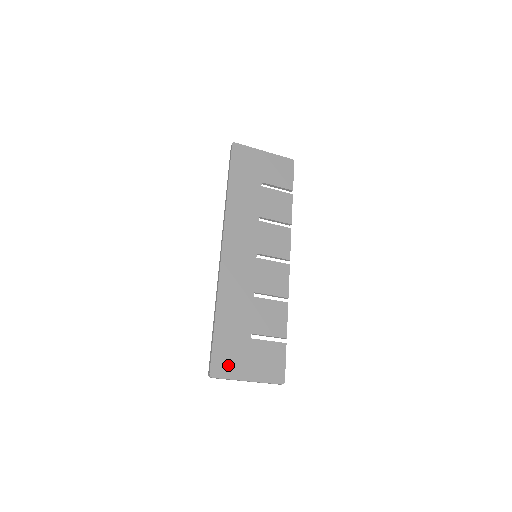
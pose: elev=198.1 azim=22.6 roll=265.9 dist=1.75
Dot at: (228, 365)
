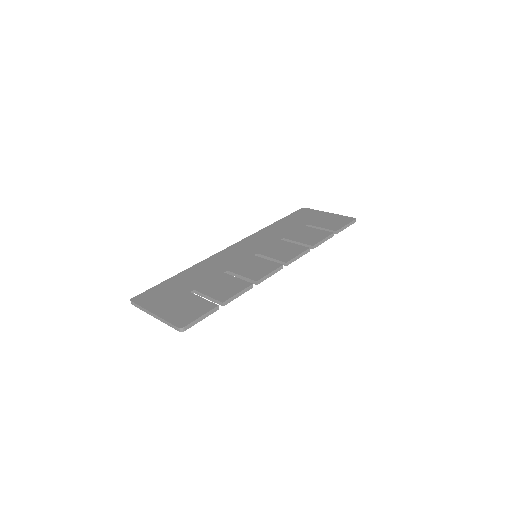
Dot at: (151, 299)
